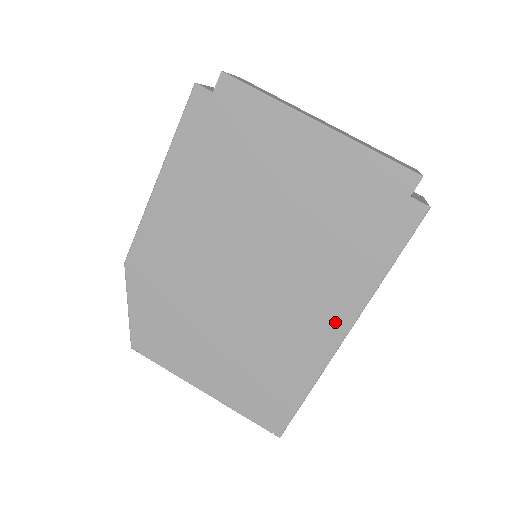
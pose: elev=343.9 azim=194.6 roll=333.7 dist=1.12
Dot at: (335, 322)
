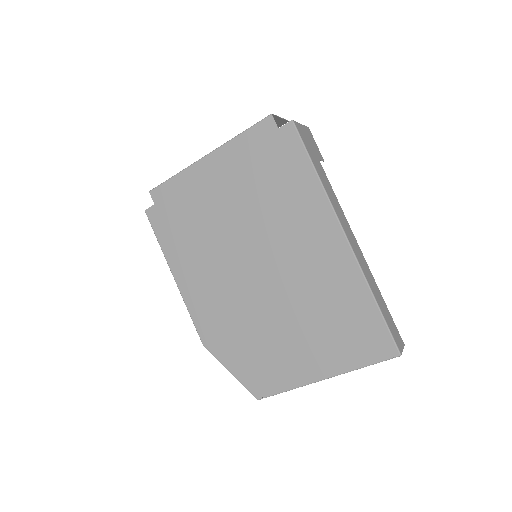
Dot at: (330, 236)
